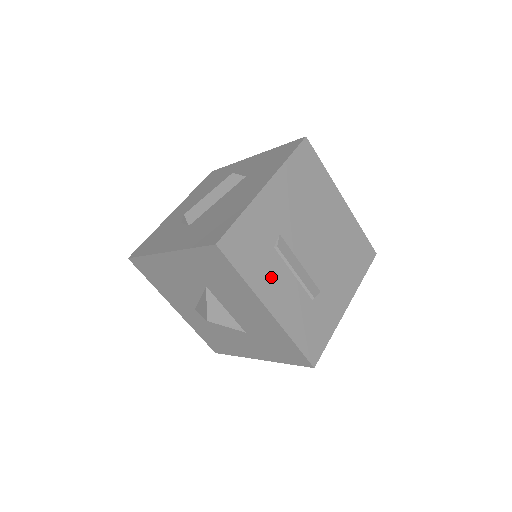
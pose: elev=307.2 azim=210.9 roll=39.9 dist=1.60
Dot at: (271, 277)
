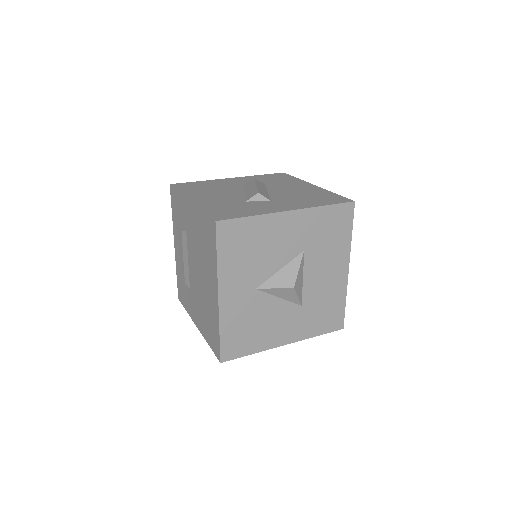
Dot at: occluded
